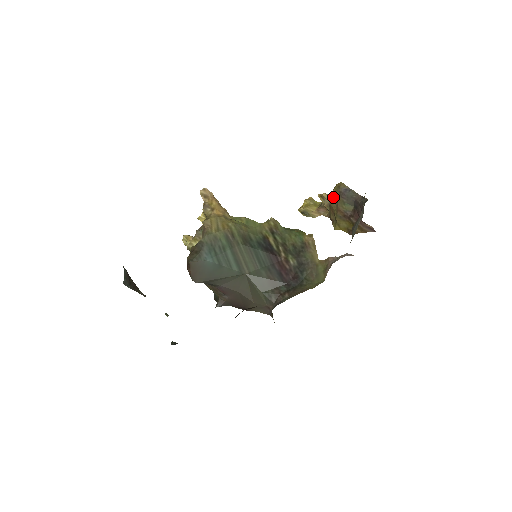
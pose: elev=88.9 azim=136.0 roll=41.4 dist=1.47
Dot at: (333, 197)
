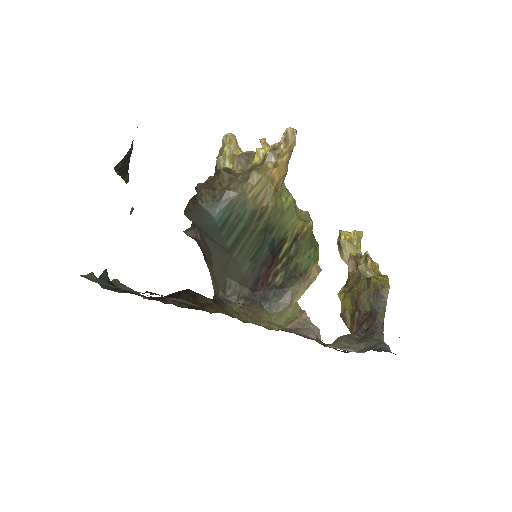
Dot at: (370, 282)
